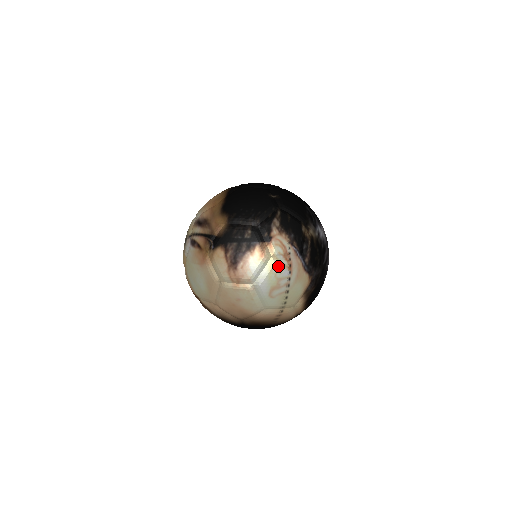
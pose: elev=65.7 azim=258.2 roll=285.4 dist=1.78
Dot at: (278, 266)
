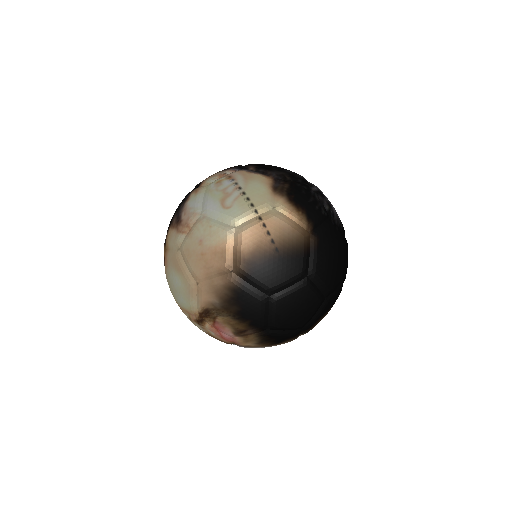
Dot at: (216, 184)
